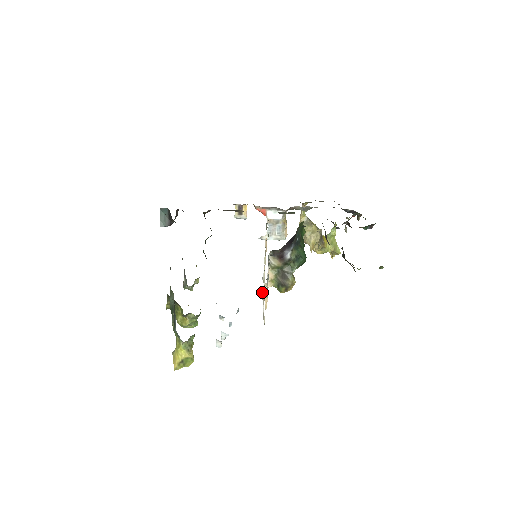
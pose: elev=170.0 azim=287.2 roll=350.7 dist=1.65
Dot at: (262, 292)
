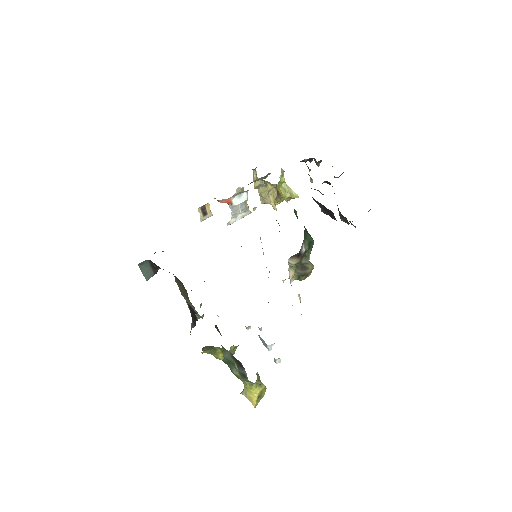
Dot at: occluded
